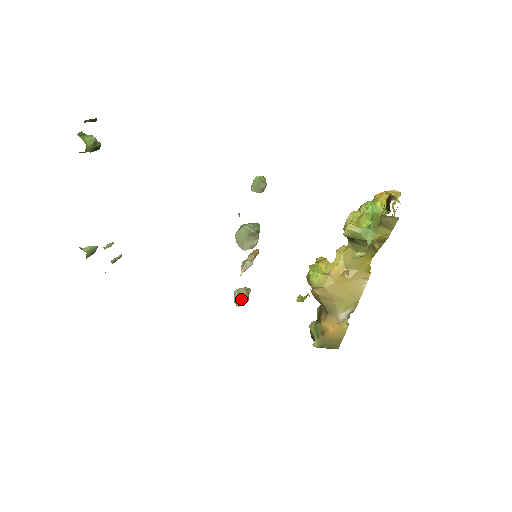
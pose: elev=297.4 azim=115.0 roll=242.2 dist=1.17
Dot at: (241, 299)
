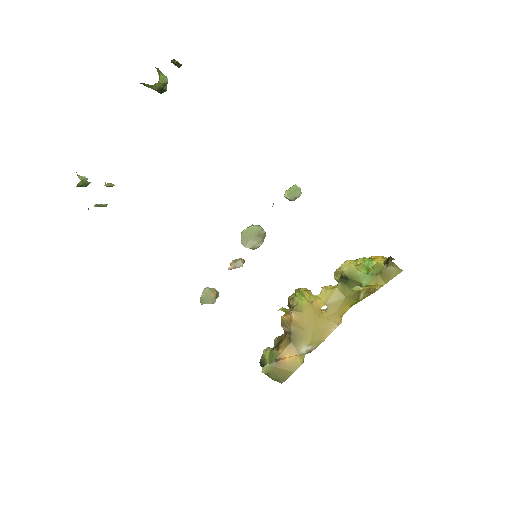
Dot at: (209, 298)
